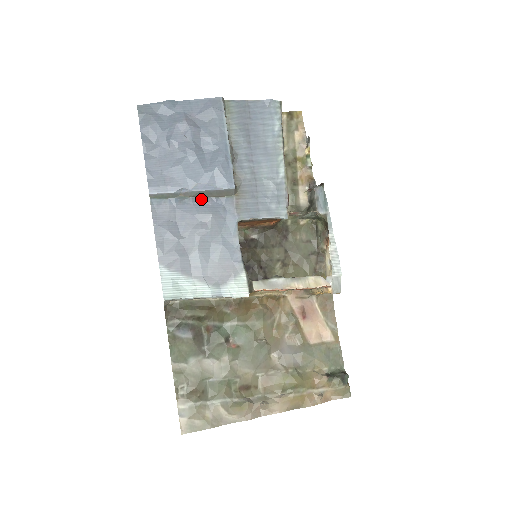
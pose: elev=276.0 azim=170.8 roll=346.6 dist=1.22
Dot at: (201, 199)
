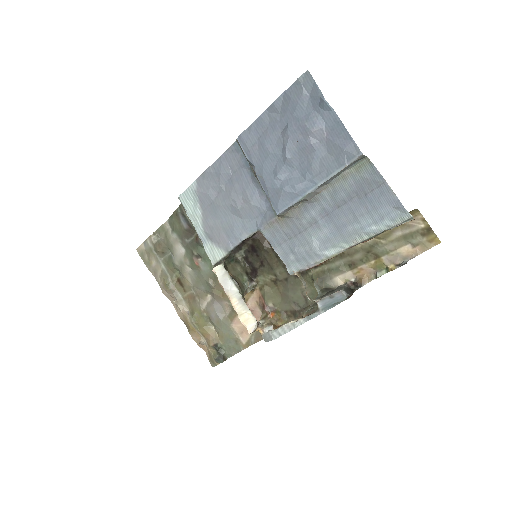
Dot at: (260, 187)
